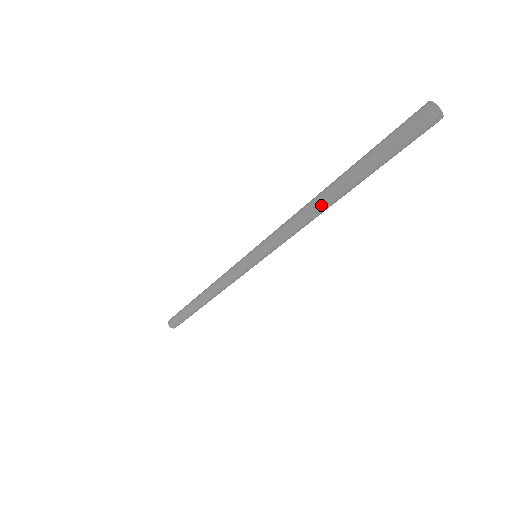
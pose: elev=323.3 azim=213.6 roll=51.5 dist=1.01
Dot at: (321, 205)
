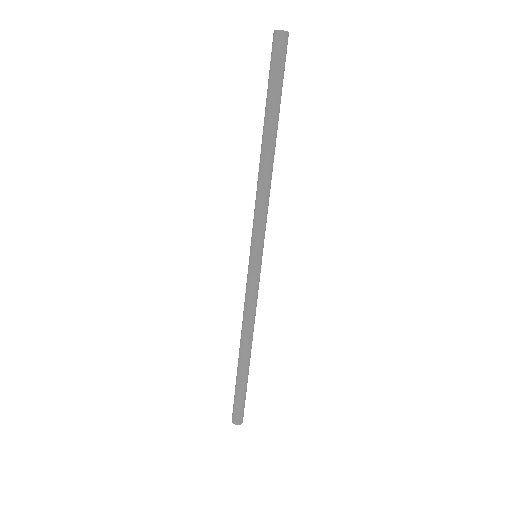
Dot at: (267, 156)
